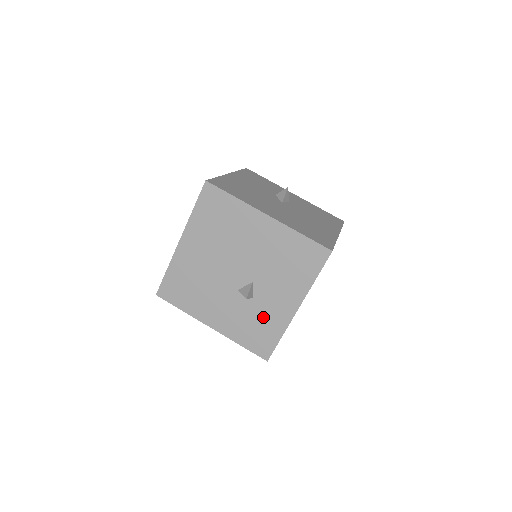
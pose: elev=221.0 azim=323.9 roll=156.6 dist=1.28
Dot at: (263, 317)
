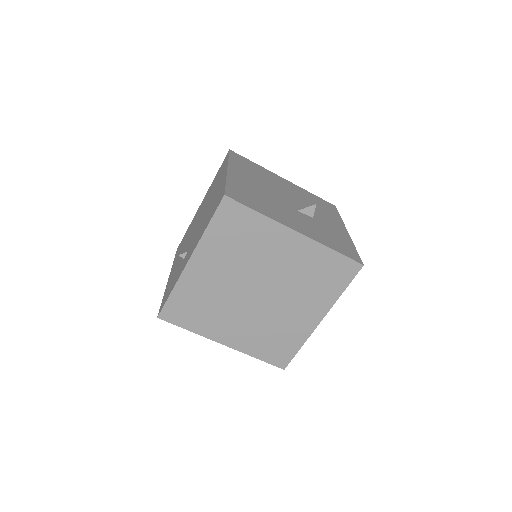
Dot at: (331, 232)
